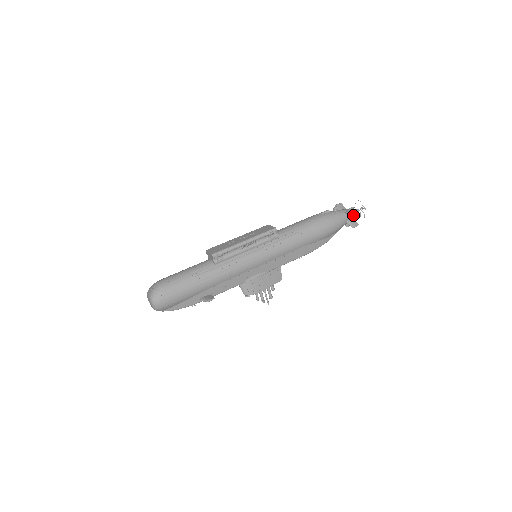
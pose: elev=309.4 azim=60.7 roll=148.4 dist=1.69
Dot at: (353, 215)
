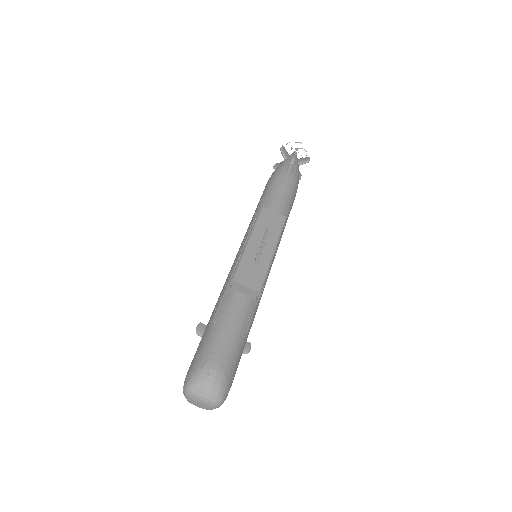
Dot at: occluded
